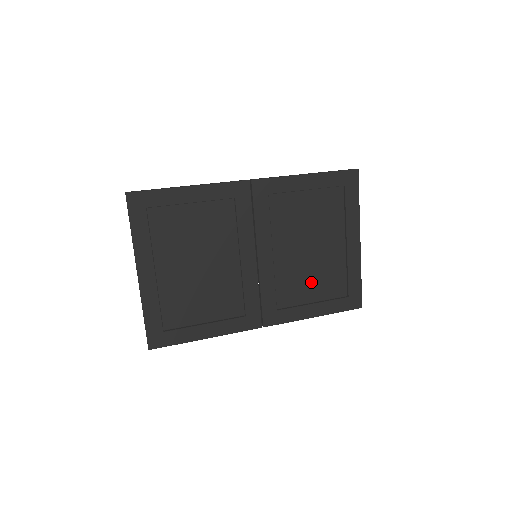
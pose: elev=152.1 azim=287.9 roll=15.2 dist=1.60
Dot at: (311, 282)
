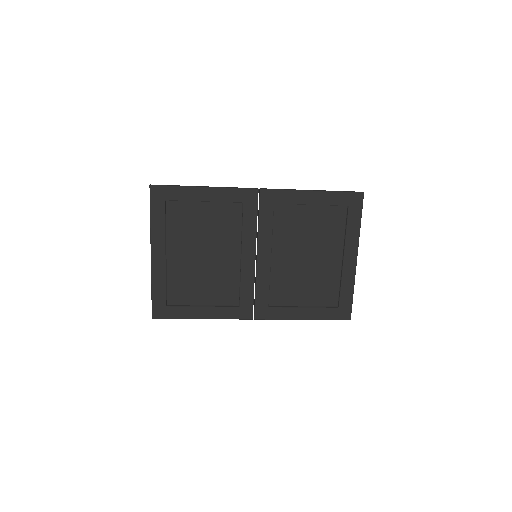
Dot at: (304, 288)
